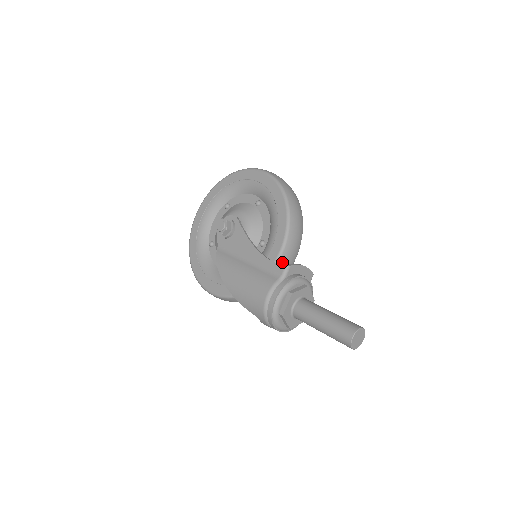
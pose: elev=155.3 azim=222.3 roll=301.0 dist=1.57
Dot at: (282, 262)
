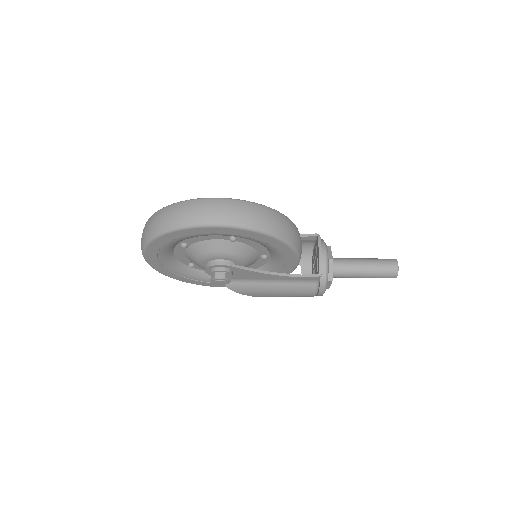
Dot at: occluded
